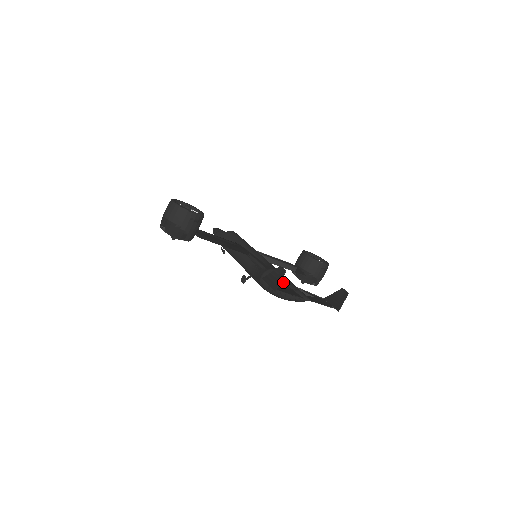
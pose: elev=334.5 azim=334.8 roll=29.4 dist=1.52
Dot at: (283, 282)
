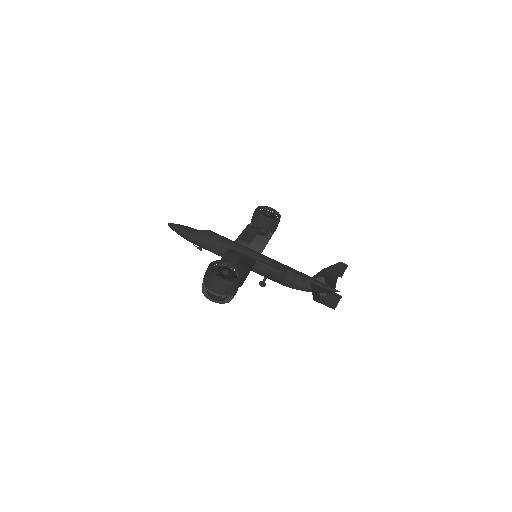
Dot at: (310, 283)
